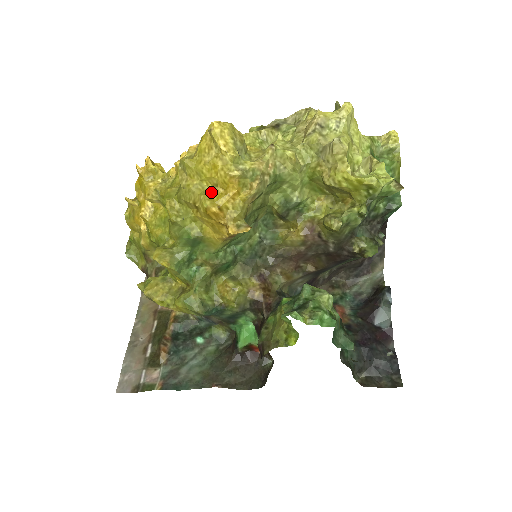
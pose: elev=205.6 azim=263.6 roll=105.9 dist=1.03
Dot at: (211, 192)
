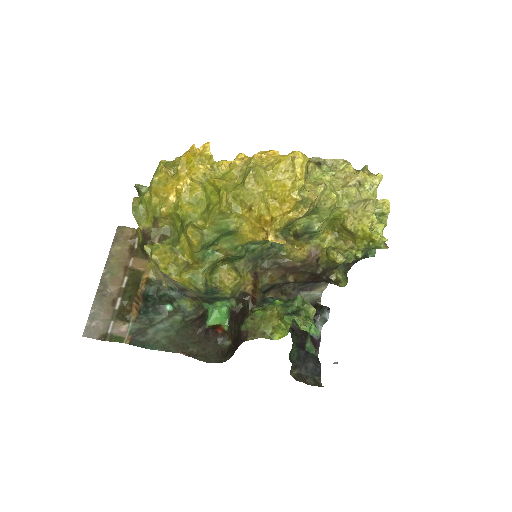
Dot at: (269, 203)
